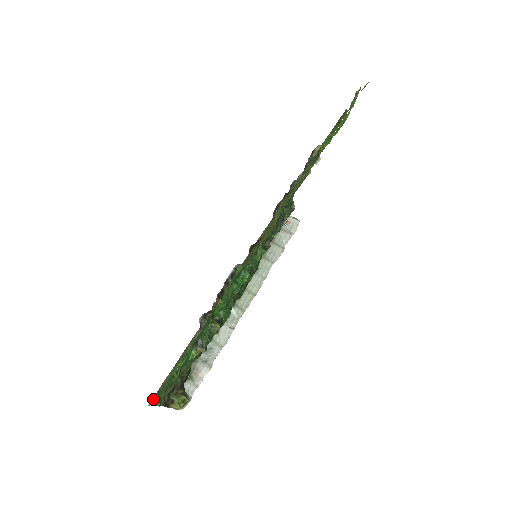
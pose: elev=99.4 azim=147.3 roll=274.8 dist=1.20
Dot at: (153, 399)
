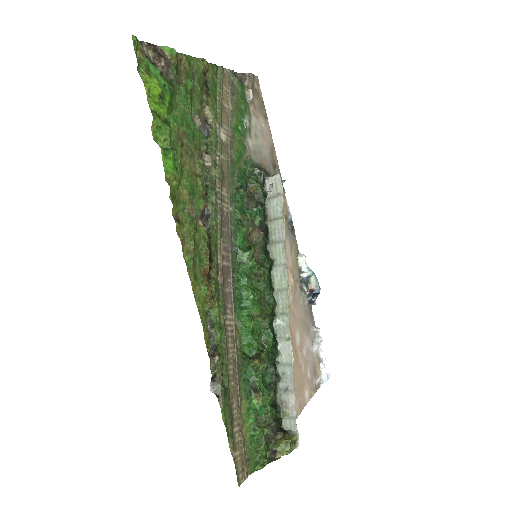
Dot at: (245, 471)
